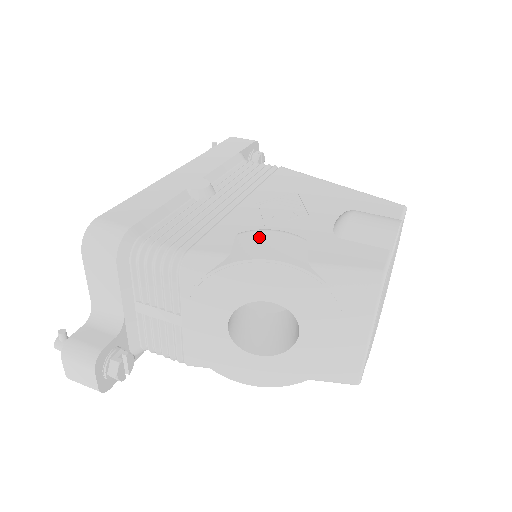
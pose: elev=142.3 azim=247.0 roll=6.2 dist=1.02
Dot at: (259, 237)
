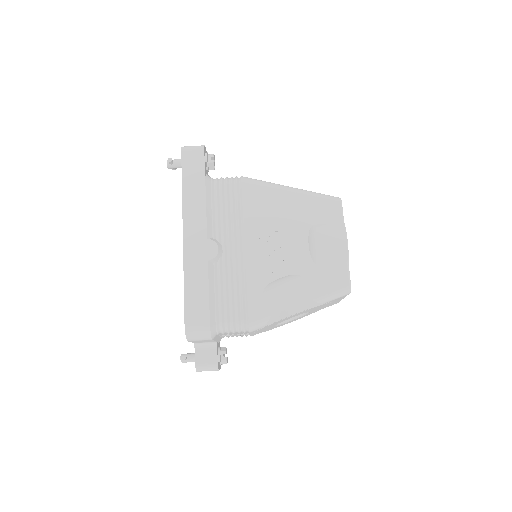
Dot at: (280, 294)
